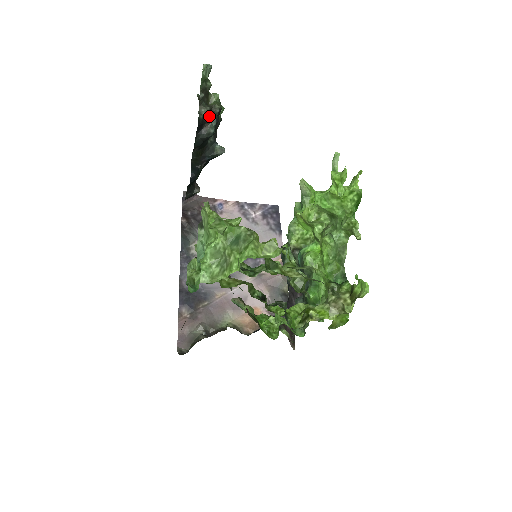
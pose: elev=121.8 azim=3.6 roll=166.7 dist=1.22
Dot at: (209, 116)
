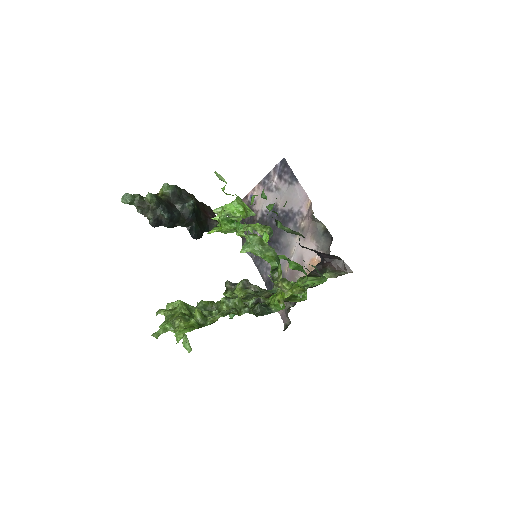
Dot at: (155, 213)
